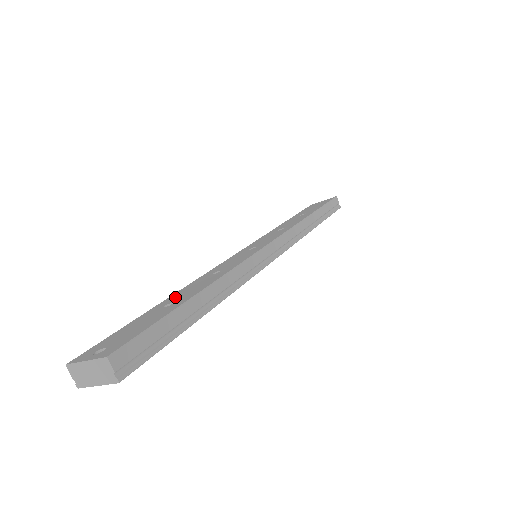
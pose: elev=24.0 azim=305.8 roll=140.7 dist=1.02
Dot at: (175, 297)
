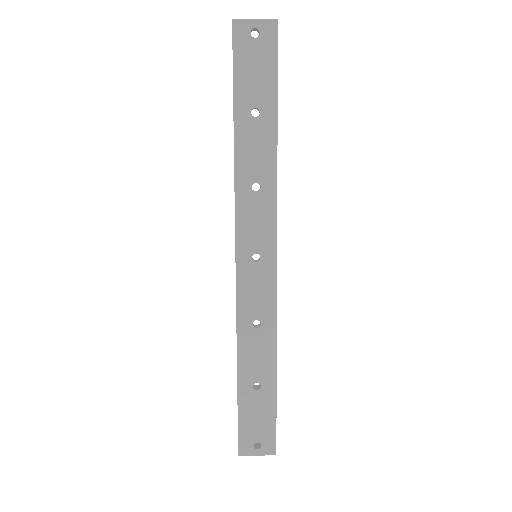
Dot at: (250, 372)
